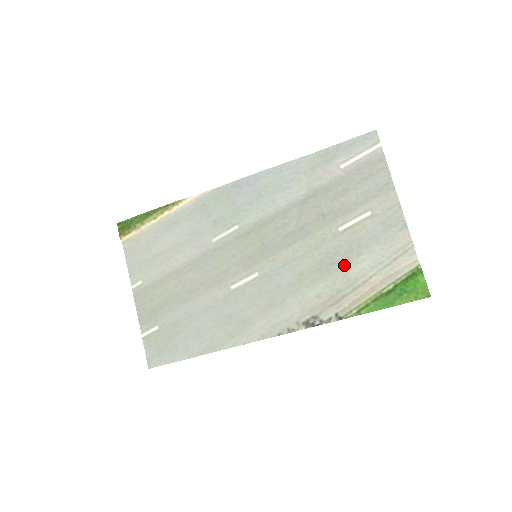
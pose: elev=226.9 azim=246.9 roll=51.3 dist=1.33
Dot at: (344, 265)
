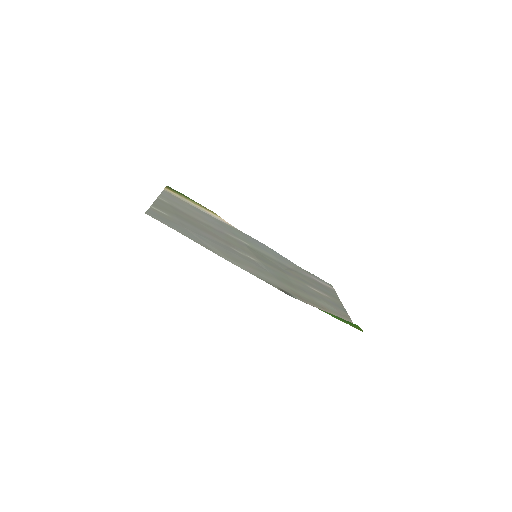
Dot at: (311, 295)
